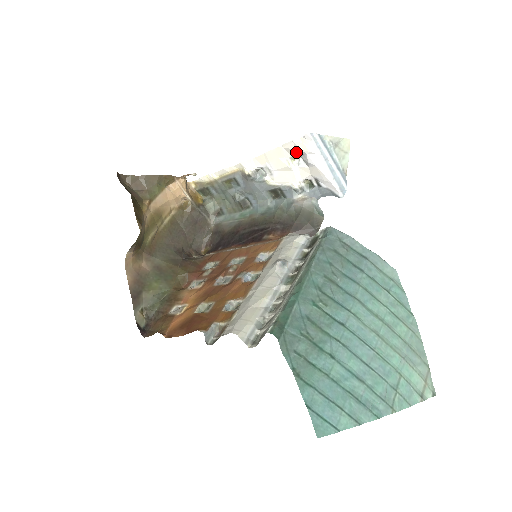
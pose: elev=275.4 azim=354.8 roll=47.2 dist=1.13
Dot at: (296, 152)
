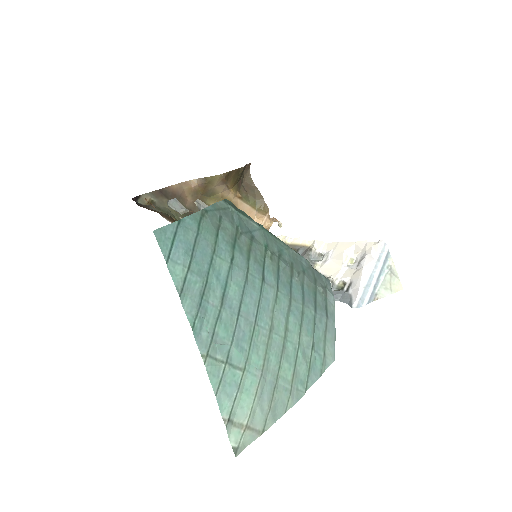
Dot at: (360, 254)
